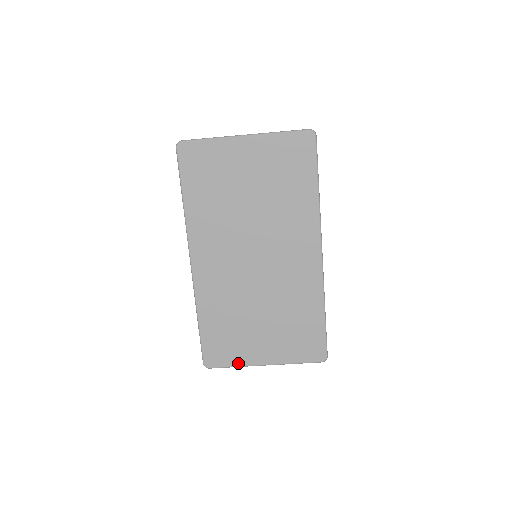
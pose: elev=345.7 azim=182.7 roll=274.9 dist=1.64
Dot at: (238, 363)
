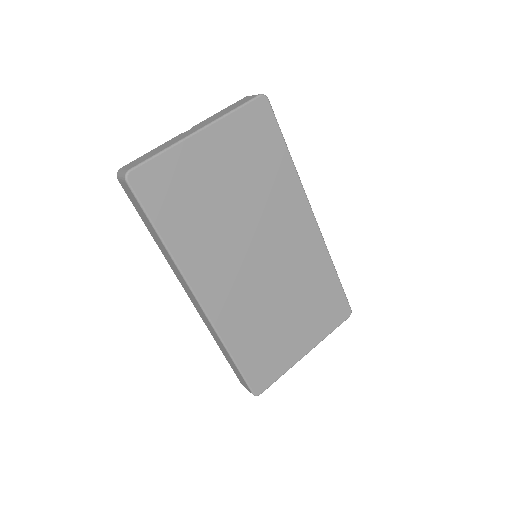
Dot at: (284, 370)
